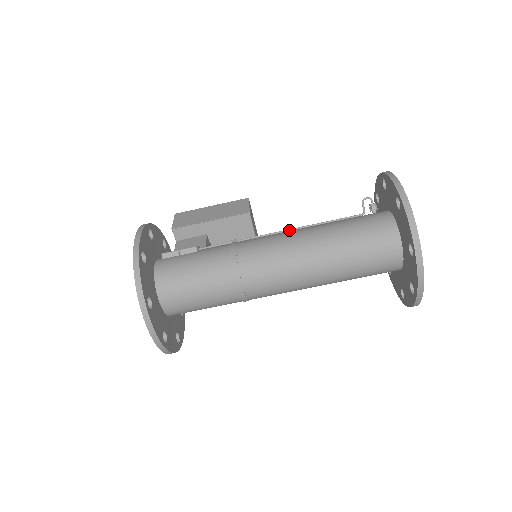
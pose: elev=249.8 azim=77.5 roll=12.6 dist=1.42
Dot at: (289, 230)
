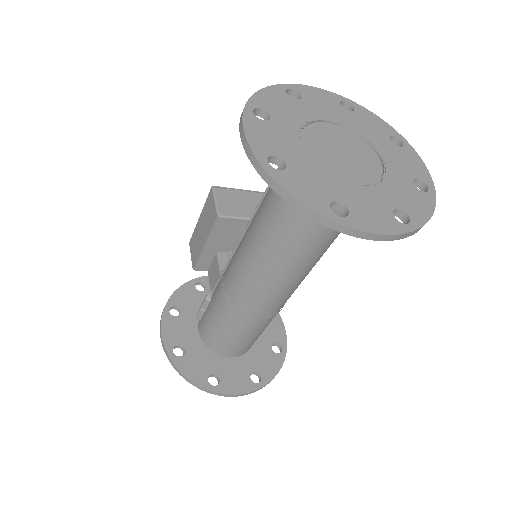
Dot at: (244, 233)
